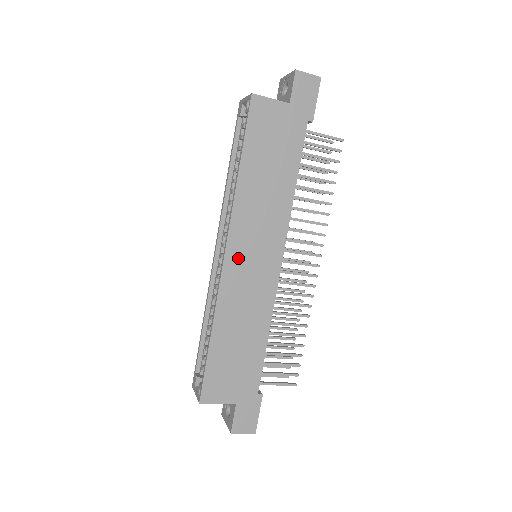
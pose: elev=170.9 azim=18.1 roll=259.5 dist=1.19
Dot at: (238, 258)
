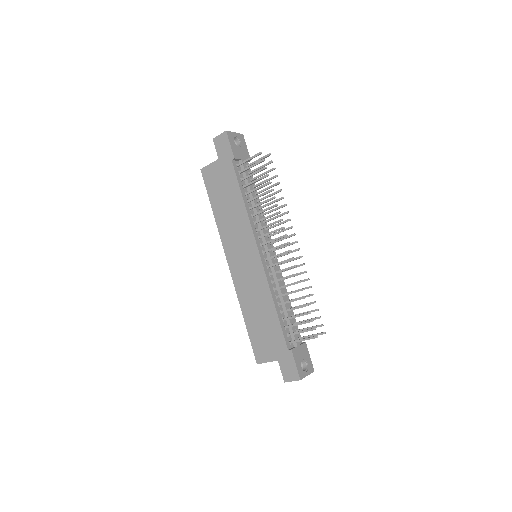
Dot at: (236, 264)
